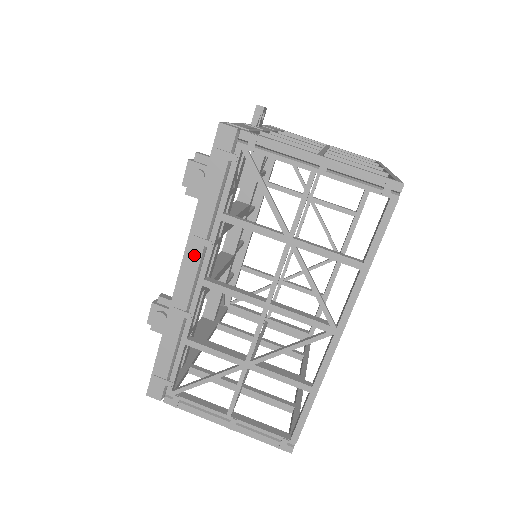
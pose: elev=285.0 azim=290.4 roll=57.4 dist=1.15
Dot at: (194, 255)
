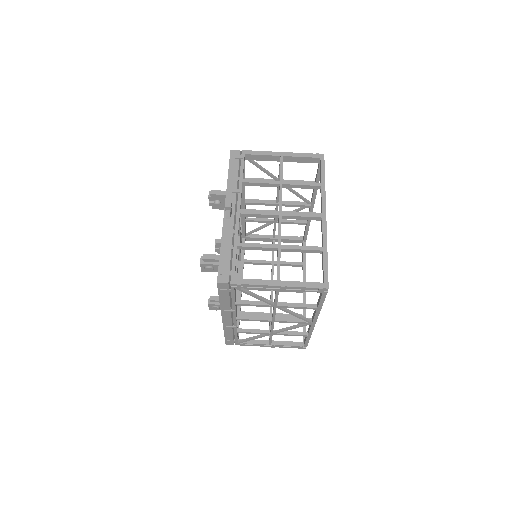
Dot at: (227, 314)
